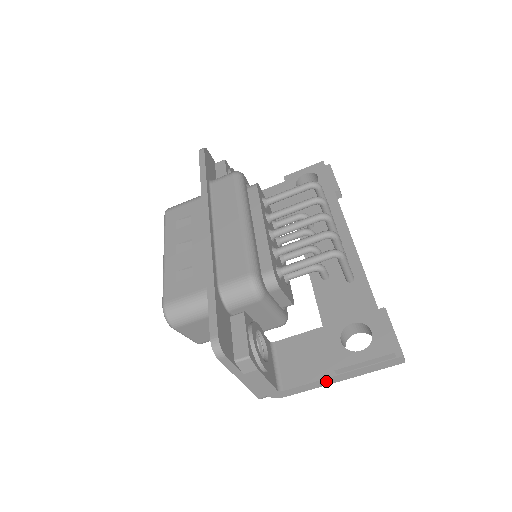
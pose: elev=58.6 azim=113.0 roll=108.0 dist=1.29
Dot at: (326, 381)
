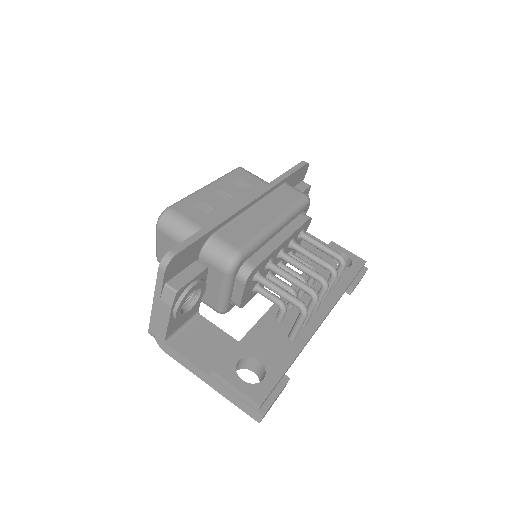
Dot at: (199, 372)
